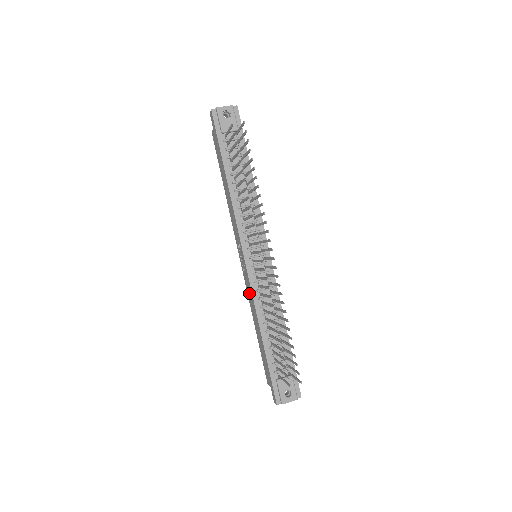
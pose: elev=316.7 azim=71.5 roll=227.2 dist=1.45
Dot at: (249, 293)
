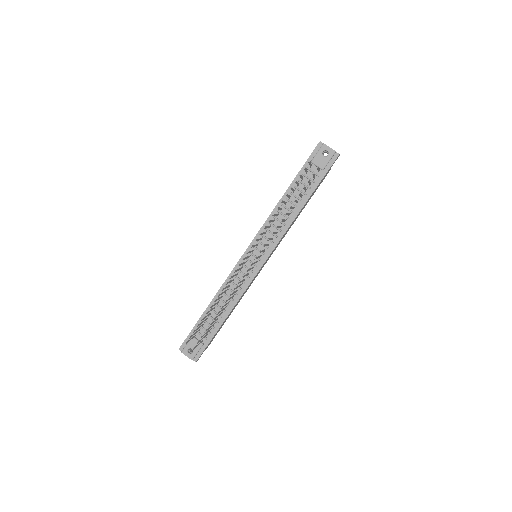
Dot at: occluded
